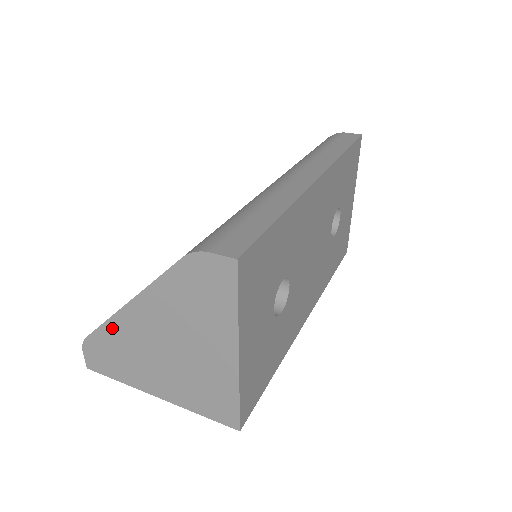
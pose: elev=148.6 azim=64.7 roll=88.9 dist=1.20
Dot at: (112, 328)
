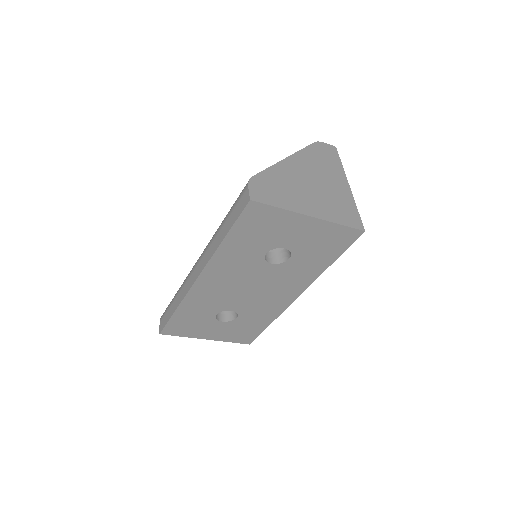
Dot at: (276, 170)
